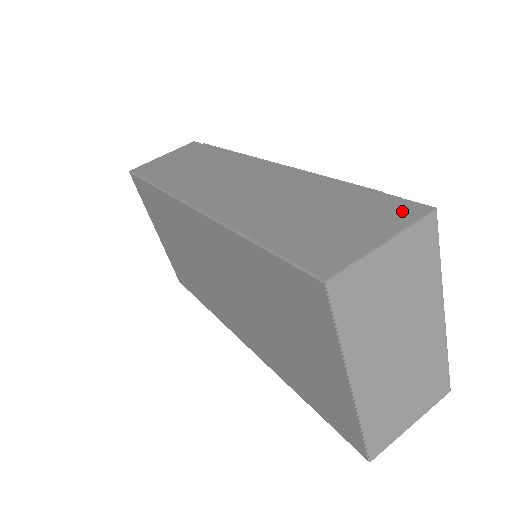
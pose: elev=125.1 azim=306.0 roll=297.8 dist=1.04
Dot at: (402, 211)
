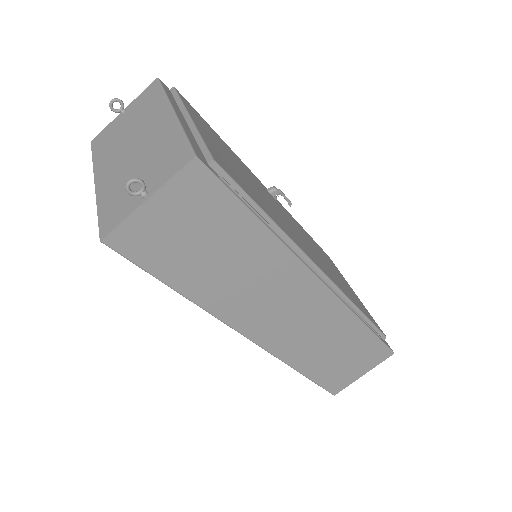
Dot at: (381, 356)
